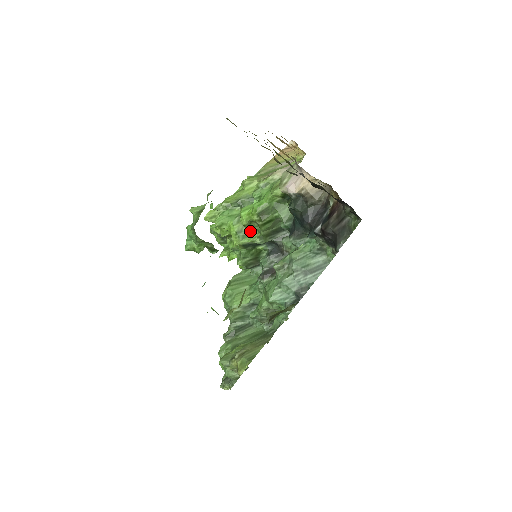
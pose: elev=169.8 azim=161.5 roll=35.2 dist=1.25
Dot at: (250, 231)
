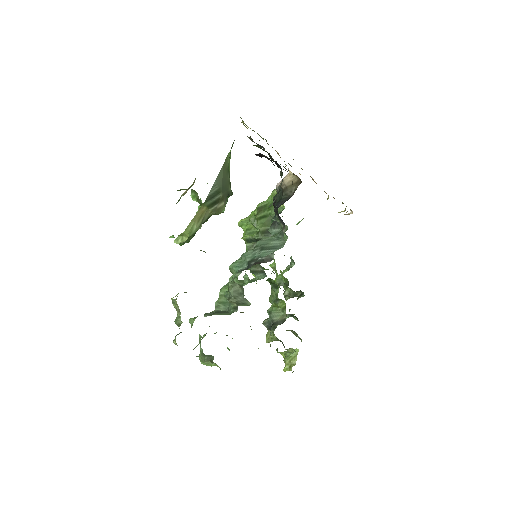
Dot at: (256, 231)
